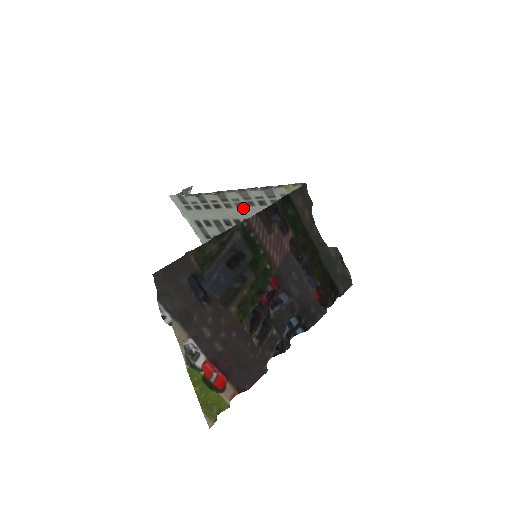
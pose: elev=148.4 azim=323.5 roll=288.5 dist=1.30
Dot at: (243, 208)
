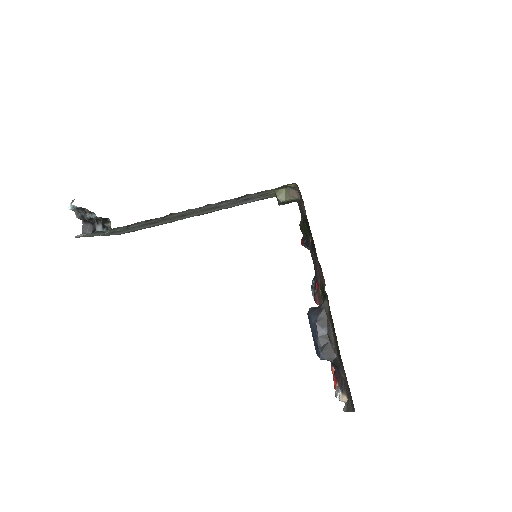
Dot at: occluded
